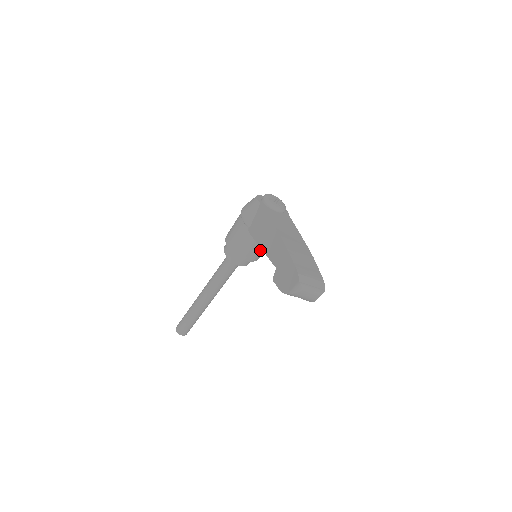
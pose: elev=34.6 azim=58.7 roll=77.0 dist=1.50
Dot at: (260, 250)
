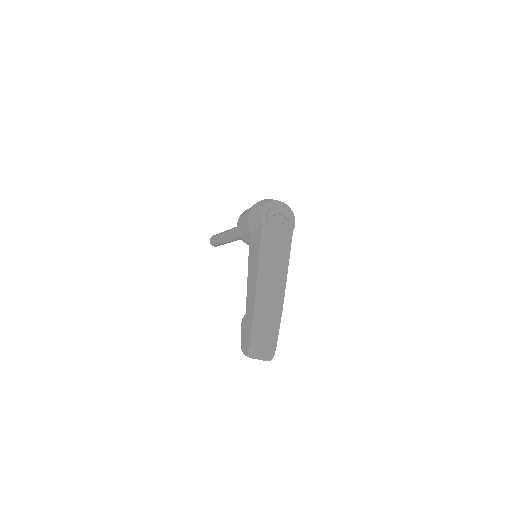
Dot at: occluded
